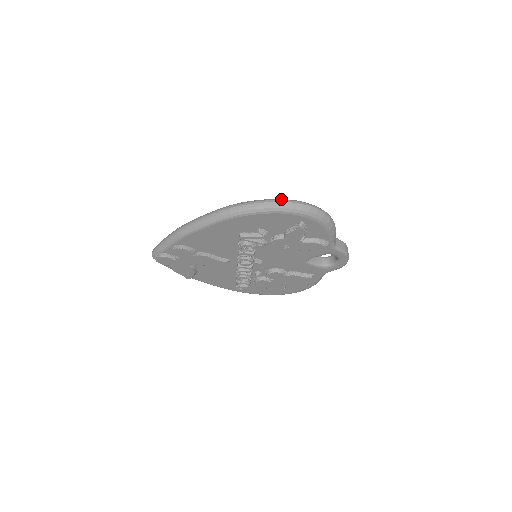
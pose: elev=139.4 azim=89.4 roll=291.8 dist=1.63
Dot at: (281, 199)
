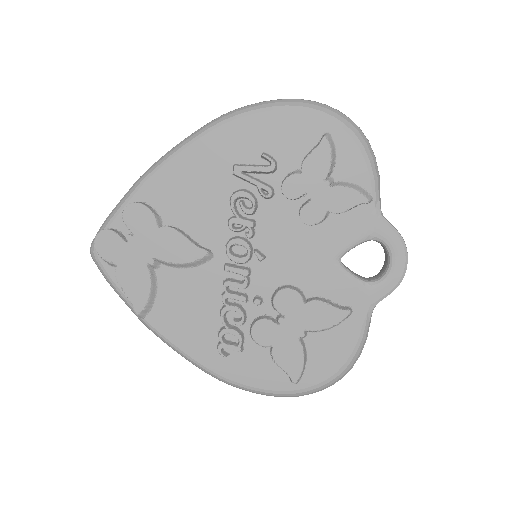
Dot at: occluded
